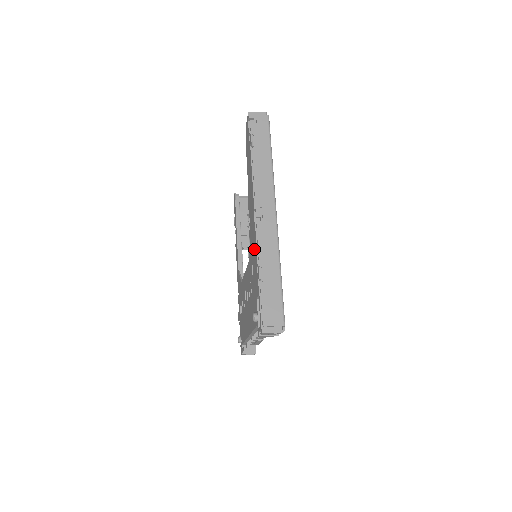
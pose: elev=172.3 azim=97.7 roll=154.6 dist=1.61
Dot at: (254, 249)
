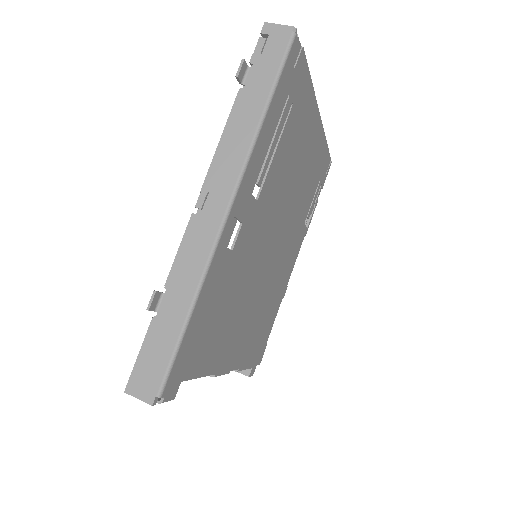
Dot at: occluded
